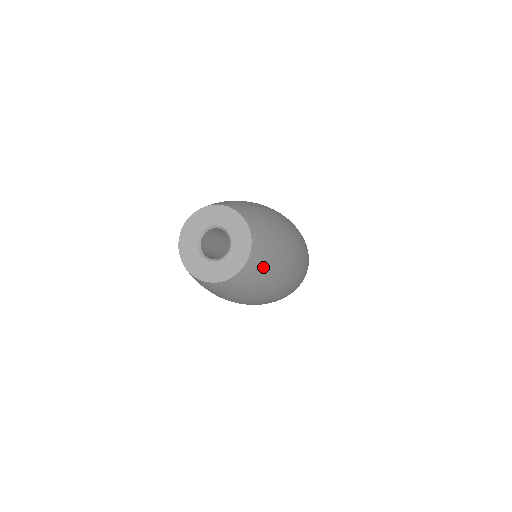
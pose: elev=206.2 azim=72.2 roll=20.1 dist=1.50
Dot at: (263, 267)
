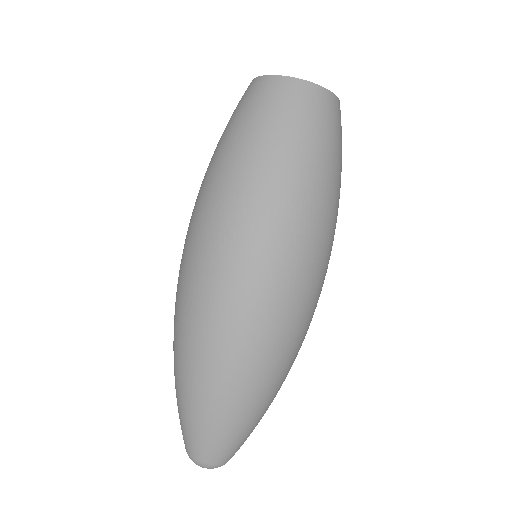
Dot at: (338, 133)
